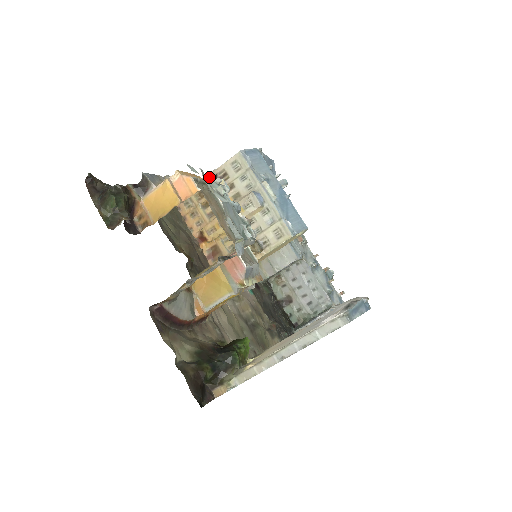
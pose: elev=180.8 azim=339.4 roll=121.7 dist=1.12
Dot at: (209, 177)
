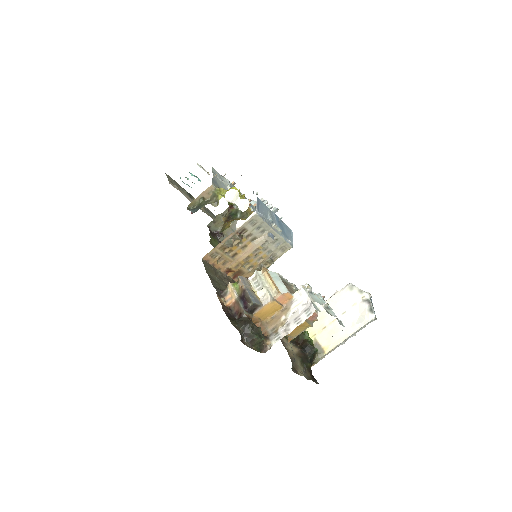
Dot at: (309, 294)
